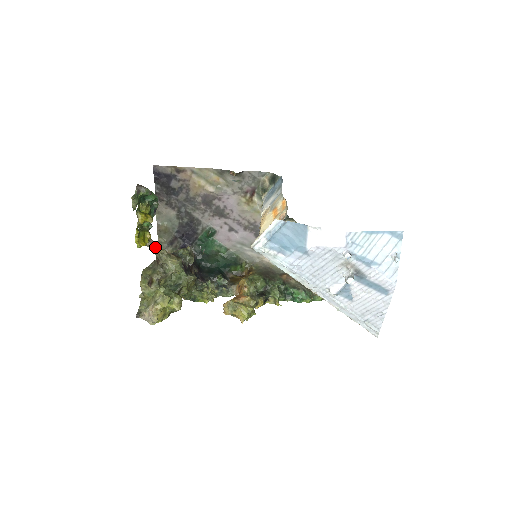
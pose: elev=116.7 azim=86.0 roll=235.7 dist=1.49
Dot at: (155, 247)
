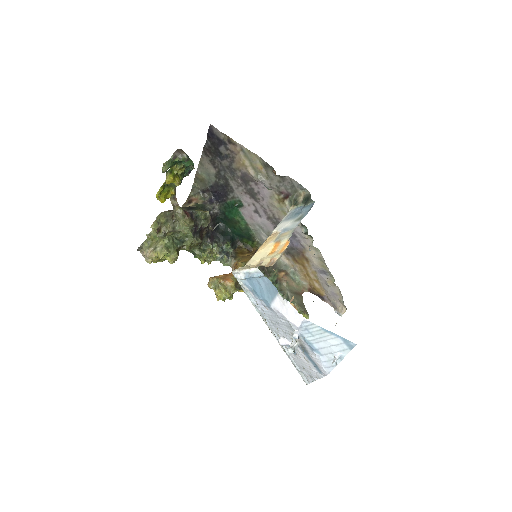
Dot at: (176, 203)
